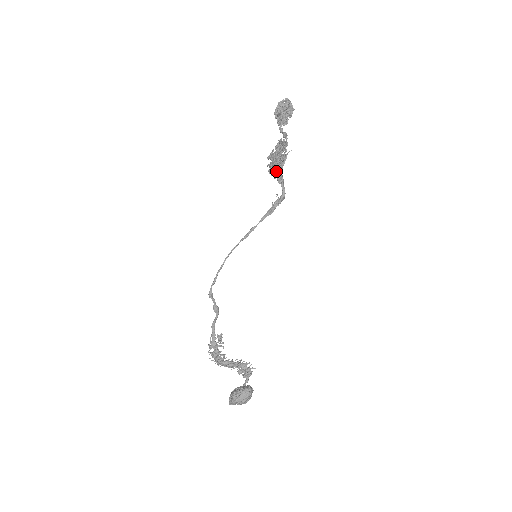
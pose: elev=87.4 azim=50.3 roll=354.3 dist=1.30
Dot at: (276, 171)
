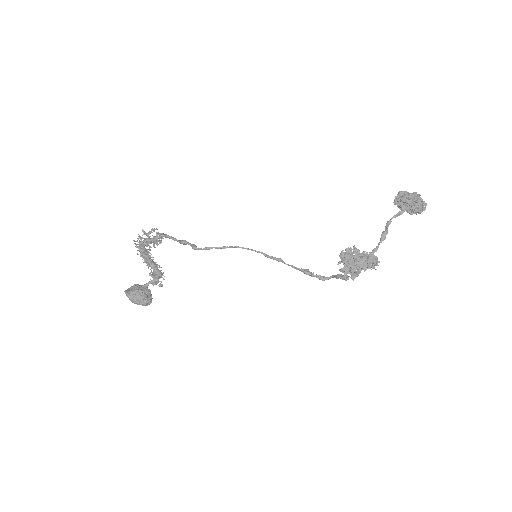
Dot at: (345, 276)
